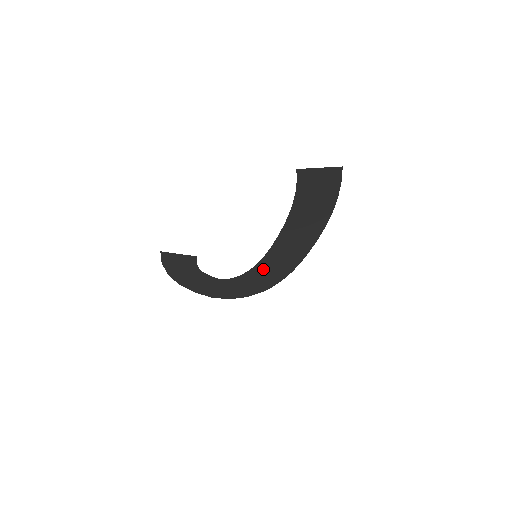
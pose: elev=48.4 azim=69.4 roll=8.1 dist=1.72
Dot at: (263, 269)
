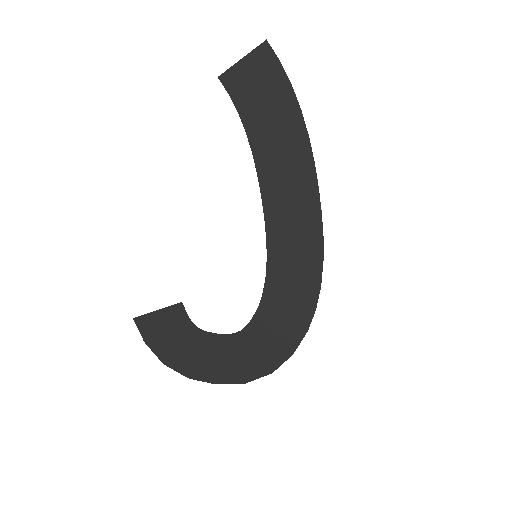
Dot at: (281, 278)
